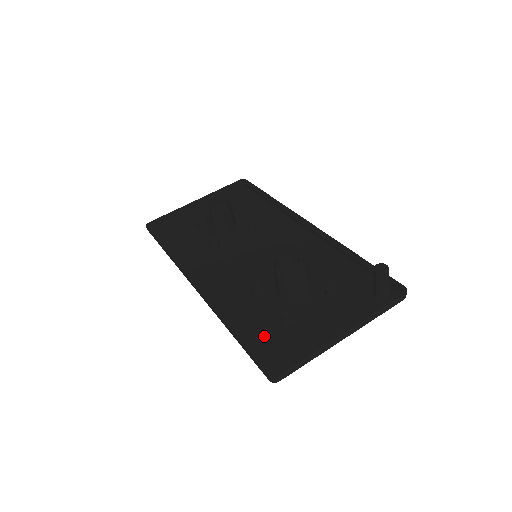
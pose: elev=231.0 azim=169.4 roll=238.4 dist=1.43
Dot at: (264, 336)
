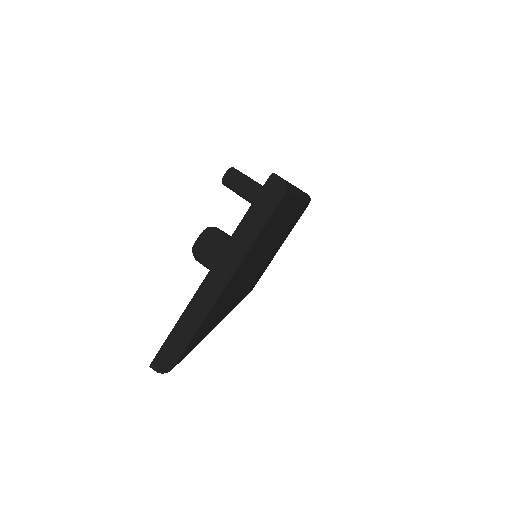
Dot at: occluded
